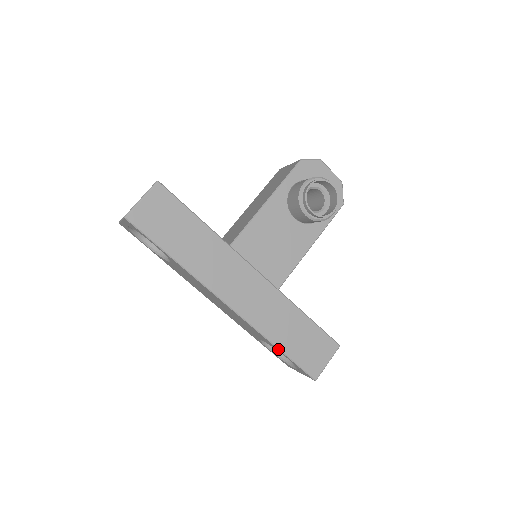
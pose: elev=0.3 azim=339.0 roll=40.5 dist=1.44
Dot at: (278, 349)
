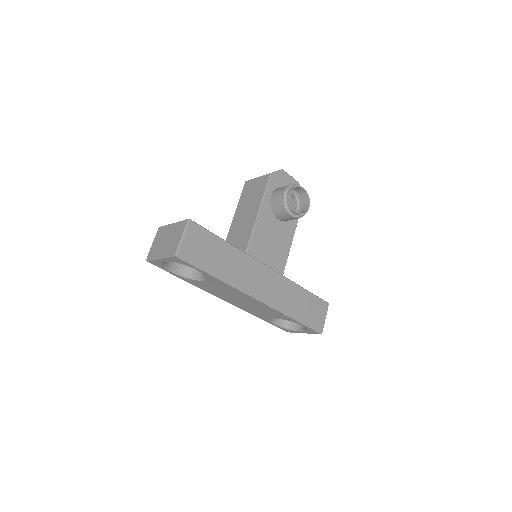
Dot at: (295, 320)
